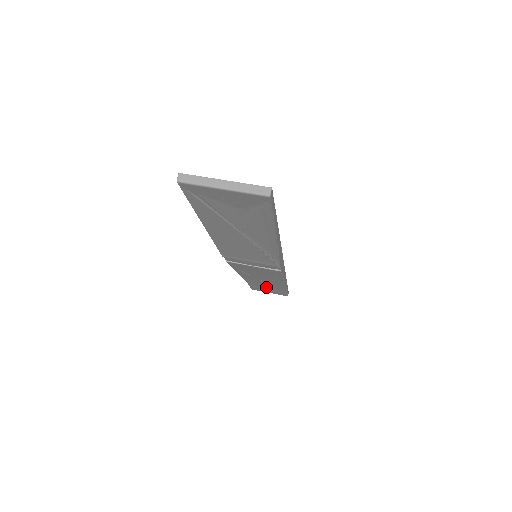
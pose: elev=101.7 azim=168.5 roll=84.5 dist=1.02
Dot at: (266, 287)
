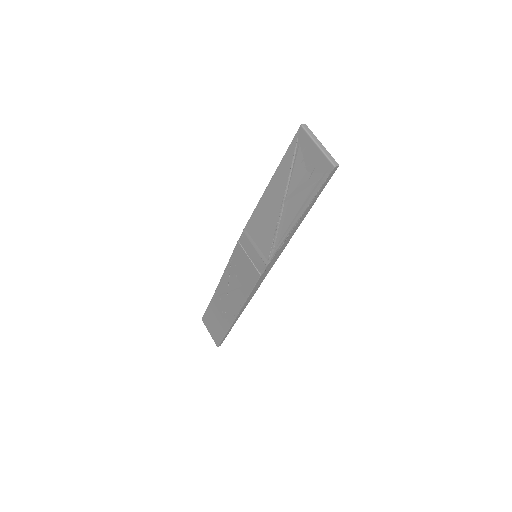
Dot at: (217, 318)
